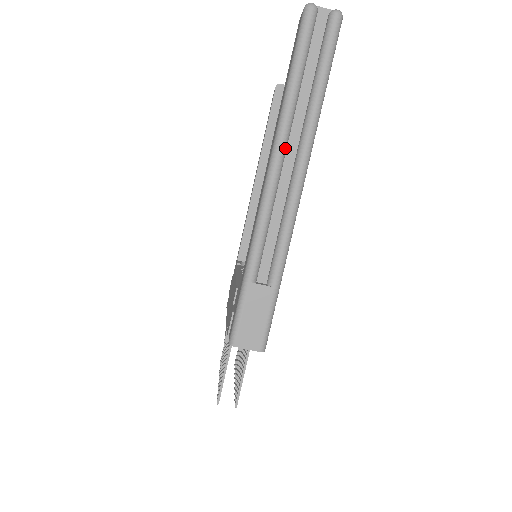
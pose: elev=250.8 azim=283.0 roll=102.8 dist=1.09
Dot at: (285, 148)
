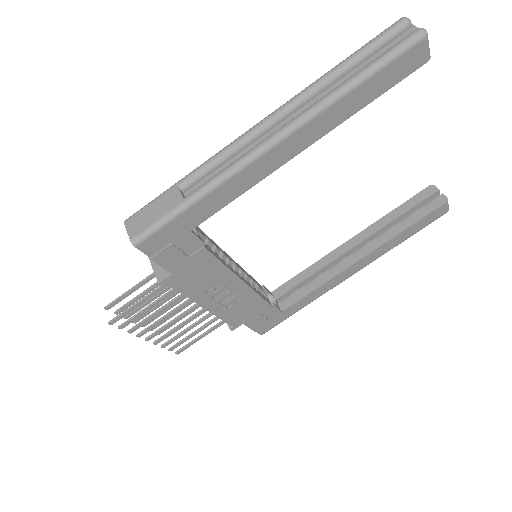
Dot at: (291, 108)
